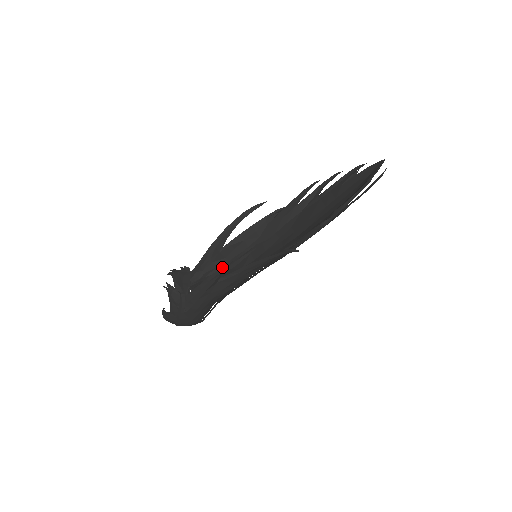
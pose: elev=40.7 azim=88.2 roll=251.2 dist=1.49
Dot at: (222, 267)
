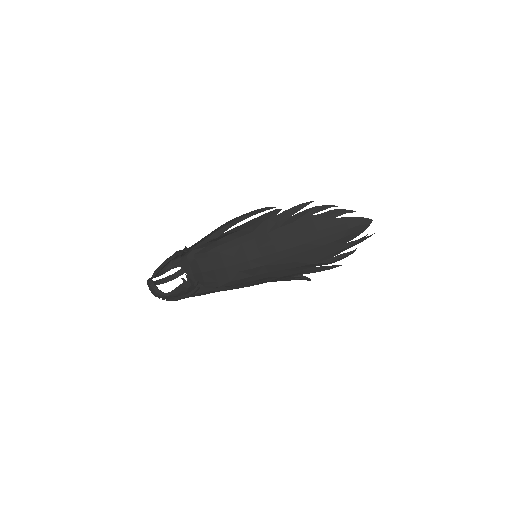
Dot at: (258, 284)
